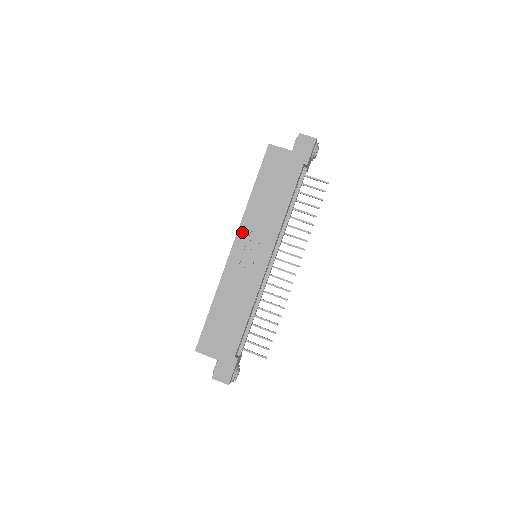
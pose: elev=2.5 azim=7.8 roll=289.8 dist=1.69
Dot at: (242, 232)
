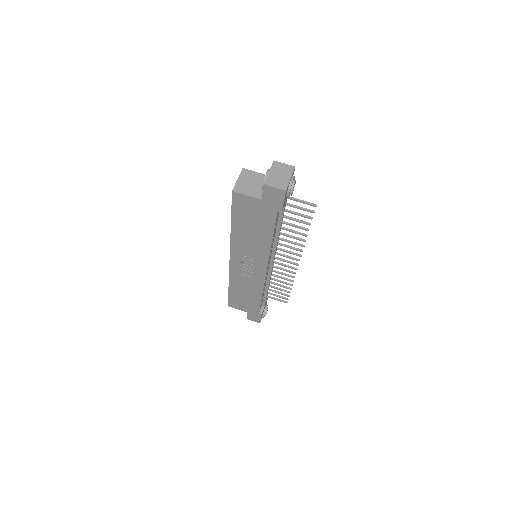
Dot at: (234, 253)
